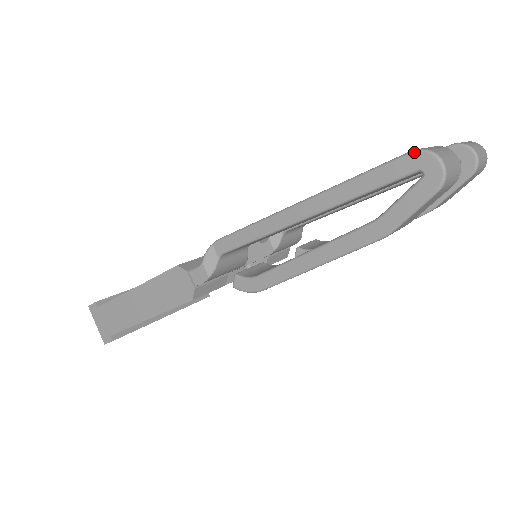
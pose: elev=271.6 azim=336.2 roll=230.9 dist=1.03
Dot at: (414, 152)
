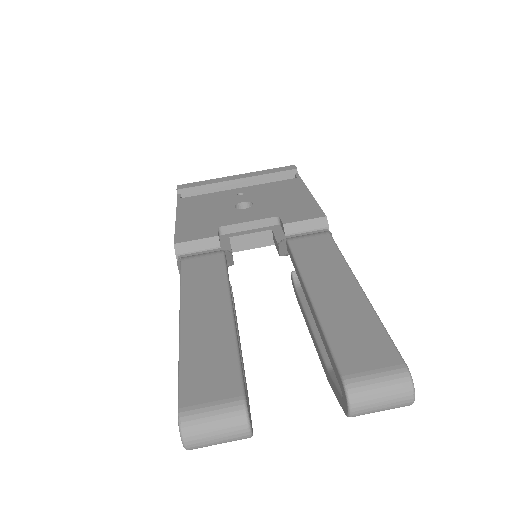
Dot at: occluded
